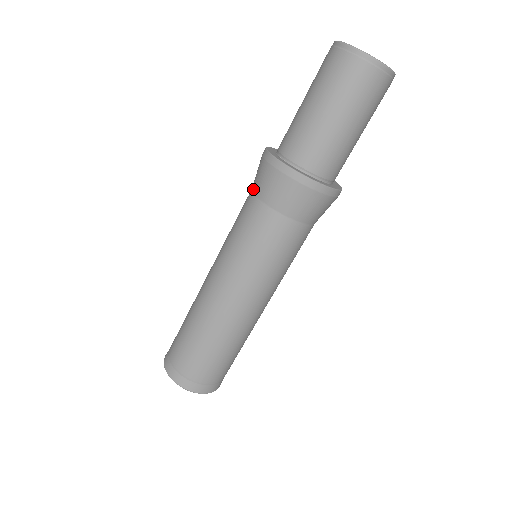
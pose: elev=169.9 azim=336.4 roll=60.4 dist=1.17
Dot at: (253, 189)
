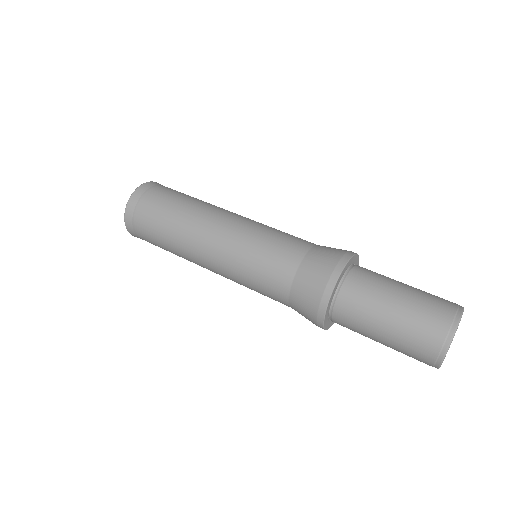
Dot at: (298, 273)
